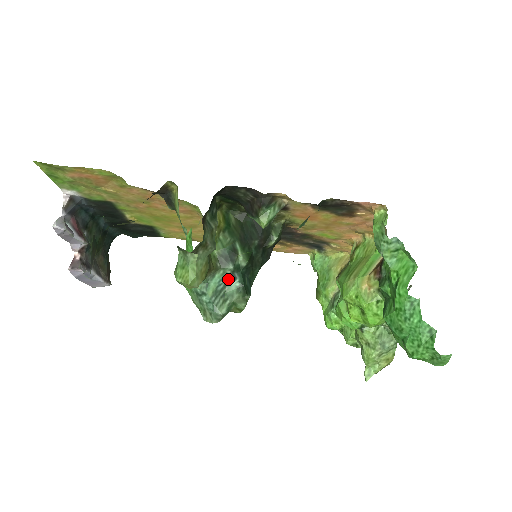
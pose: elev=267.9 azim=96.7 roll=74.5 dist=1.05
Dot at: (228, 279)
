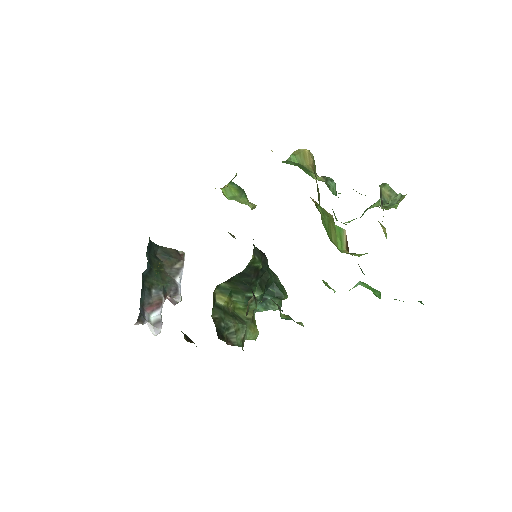
Dot at: (263, 301)
